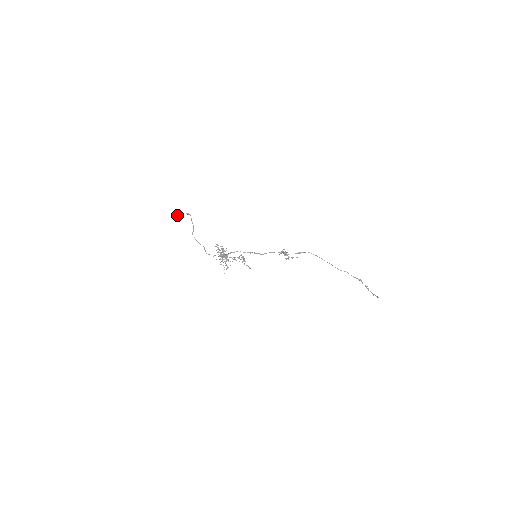
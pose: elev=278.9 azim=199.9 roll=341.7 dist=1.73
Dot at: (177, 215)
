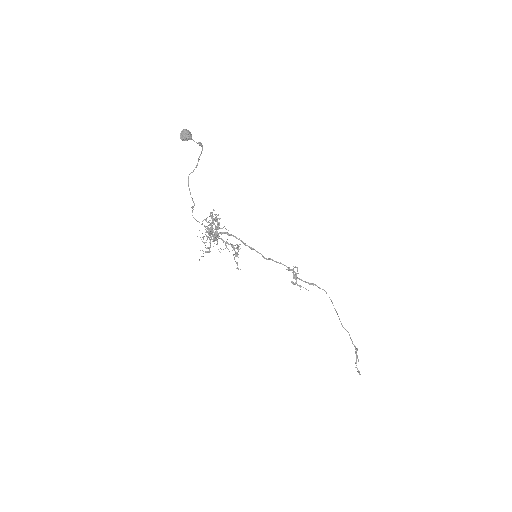
Dot at: (183, 137)
